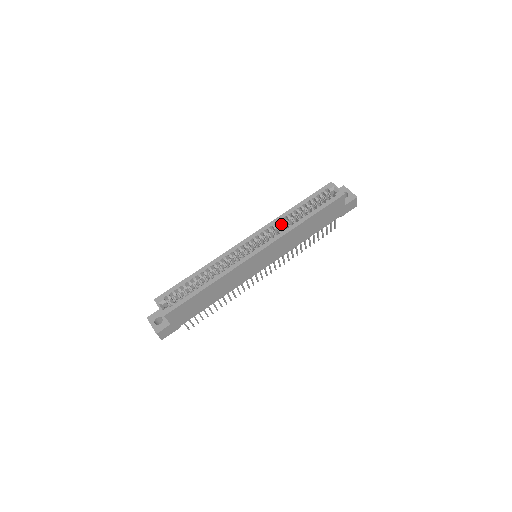
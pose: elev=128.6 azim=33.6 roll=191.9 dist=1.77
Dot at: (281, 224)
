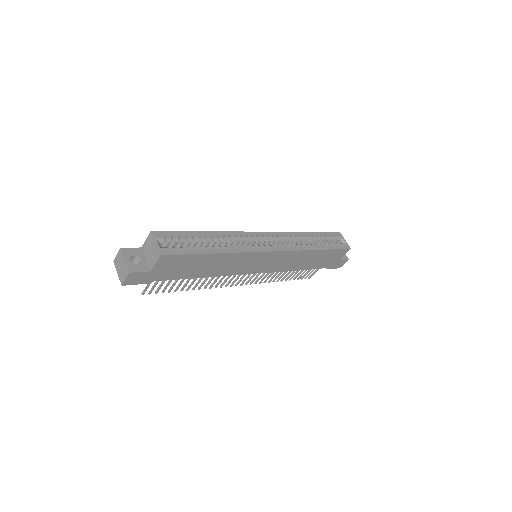
Dot at: (294, 240)
